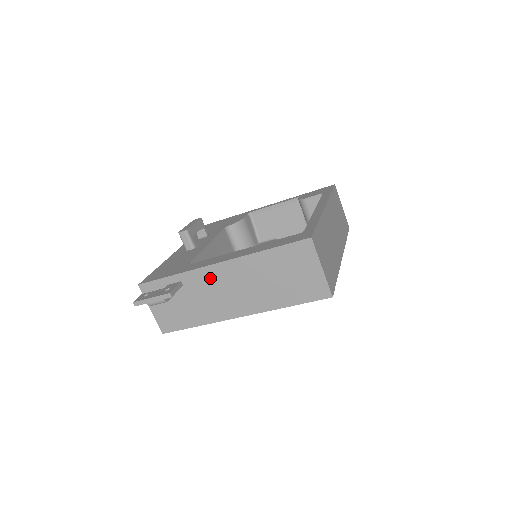
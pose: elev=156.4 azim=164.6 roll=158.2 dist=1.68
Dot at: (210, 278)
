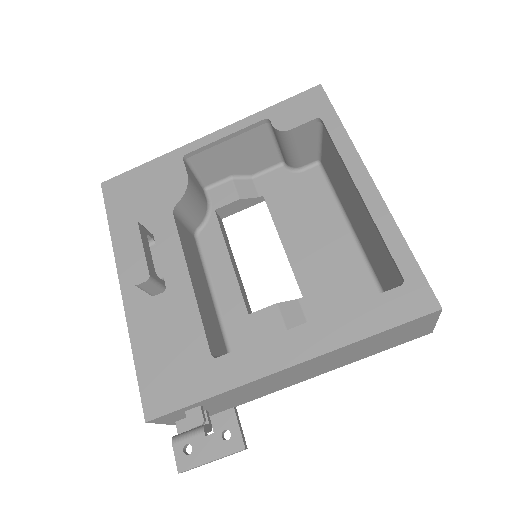
Dot at: (271, 379)
